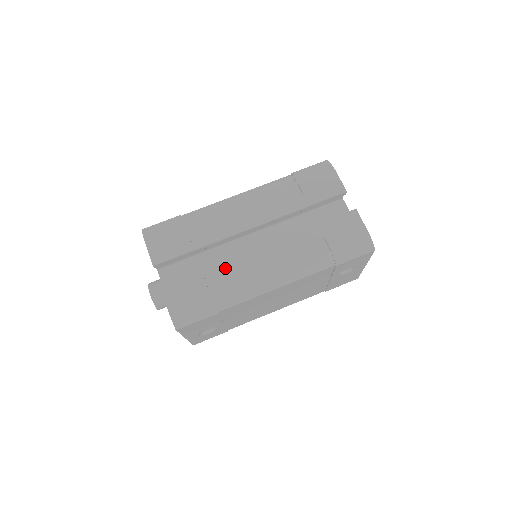
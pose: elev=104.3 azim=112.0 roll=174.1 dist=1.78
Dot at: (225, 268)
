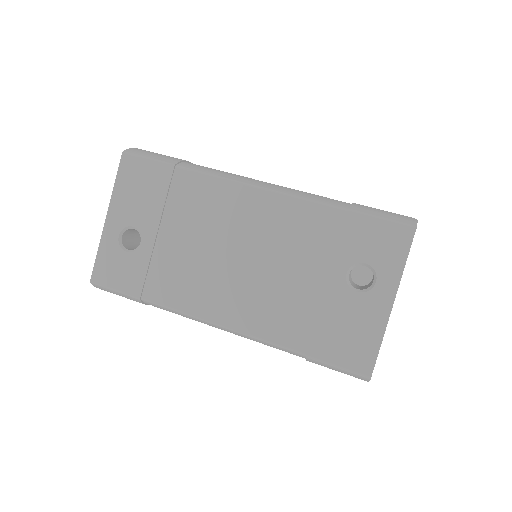
Dot at: occluded
